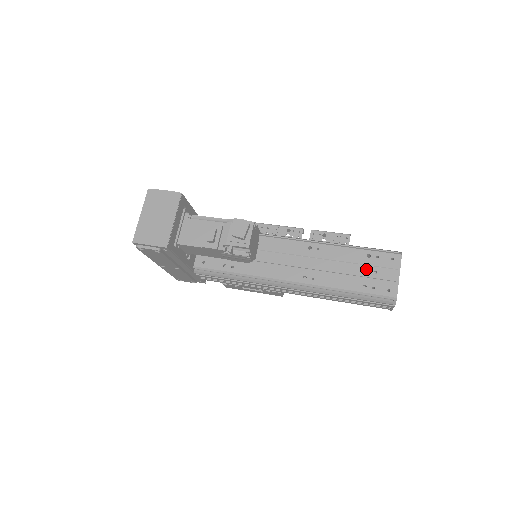
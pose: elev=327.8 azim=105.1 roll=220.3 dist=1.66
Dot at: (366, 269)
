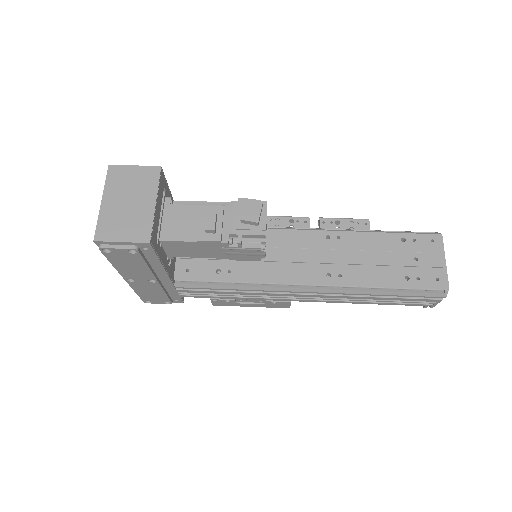
Dot at: (404, 256)
